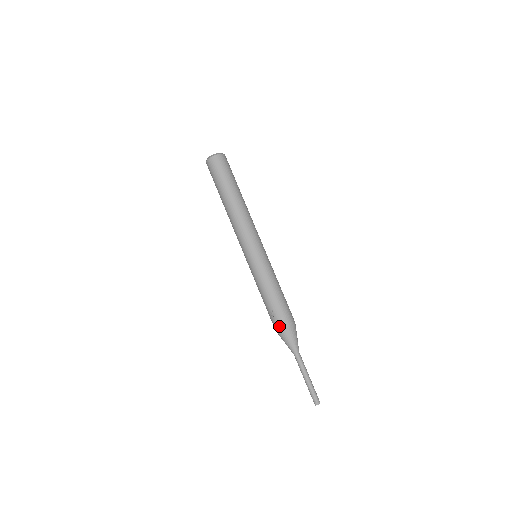
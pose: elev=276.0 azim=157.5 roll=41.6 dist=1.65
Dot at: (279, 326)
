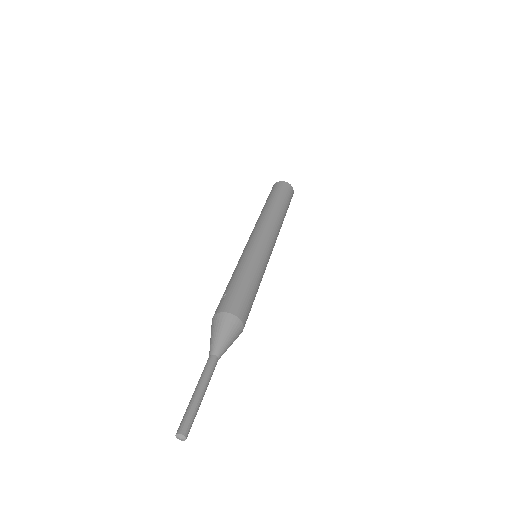
Dot at: (218, 309)
